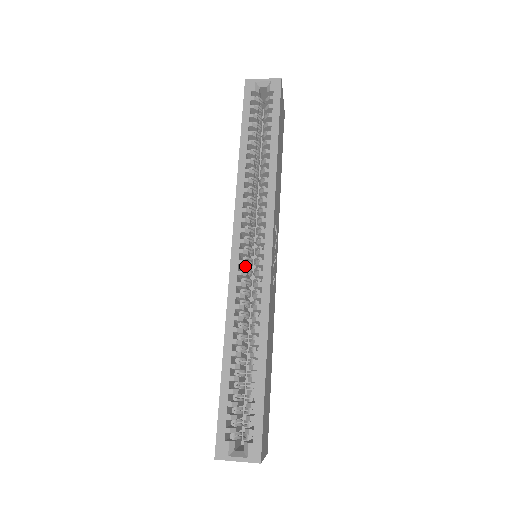
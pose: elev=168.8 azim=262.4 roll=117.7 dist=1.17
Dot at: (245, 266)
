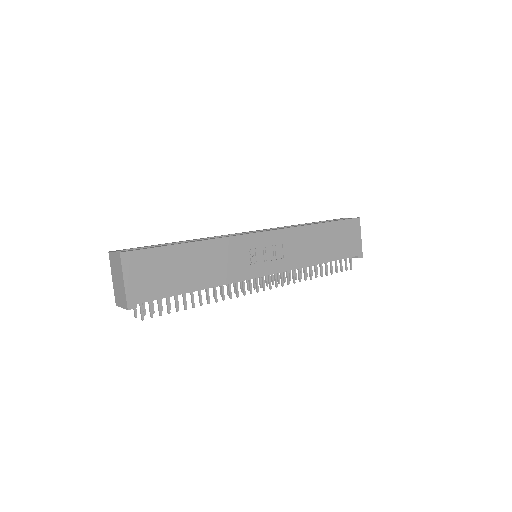
Dot at: occluded
